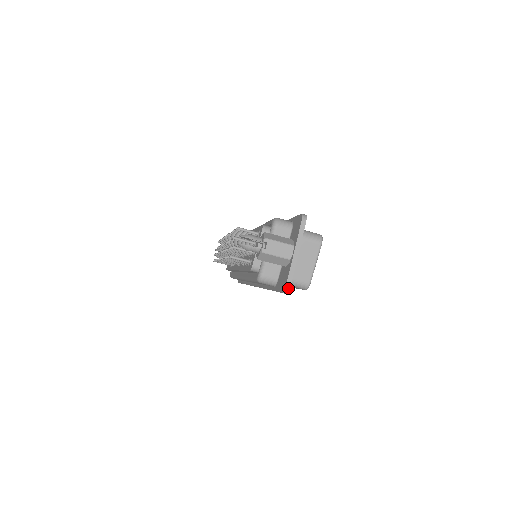
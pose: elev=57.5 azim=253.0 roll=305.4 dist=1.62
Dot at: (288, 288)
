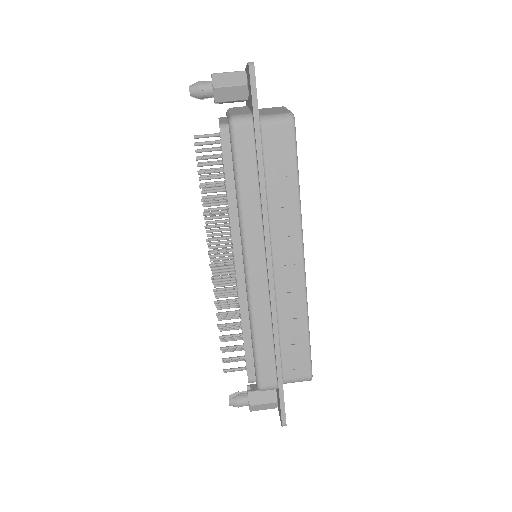
Dot at: (251, 62)
